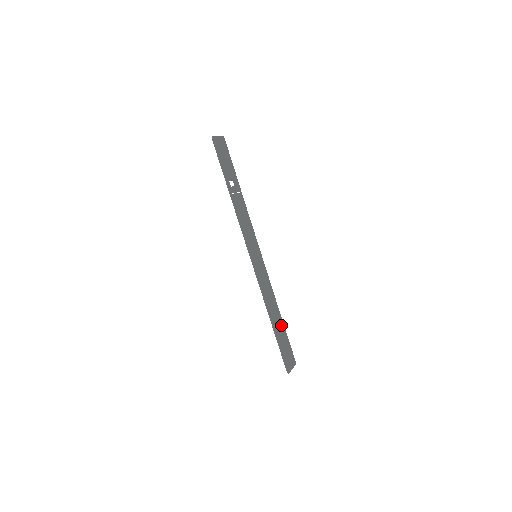
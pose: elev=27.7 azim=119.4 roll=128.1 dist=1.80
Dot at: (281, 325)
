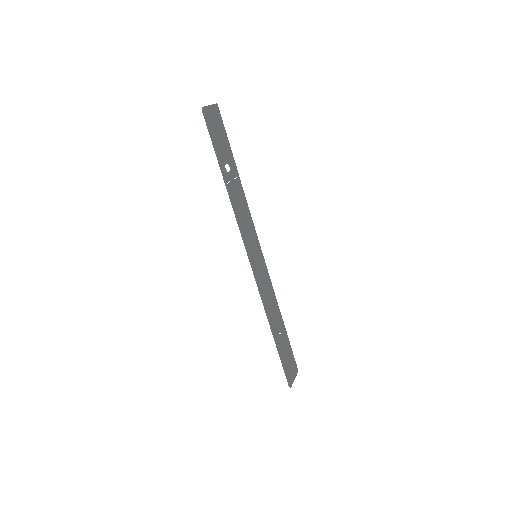
Dot at: (283, 332)
